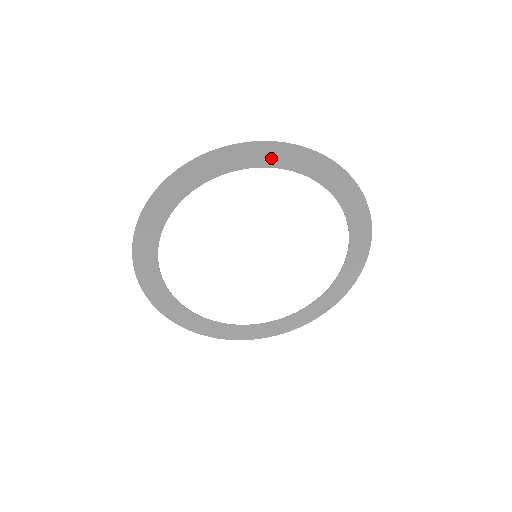
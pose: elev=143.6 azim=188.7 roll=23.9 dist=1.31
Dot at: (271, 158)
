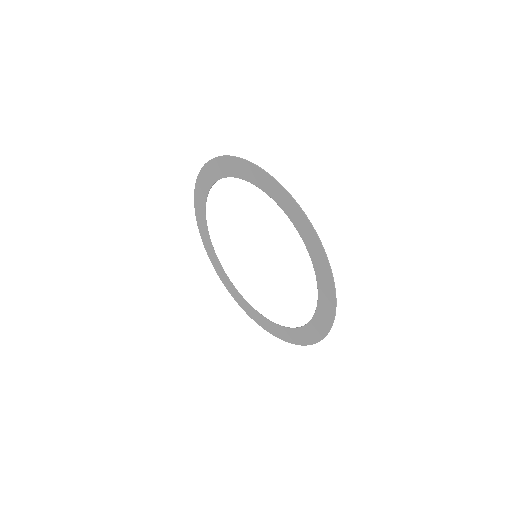
Dot at: (223, 170)
